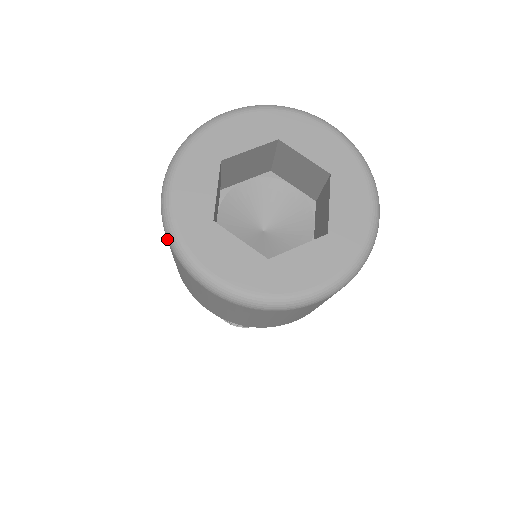
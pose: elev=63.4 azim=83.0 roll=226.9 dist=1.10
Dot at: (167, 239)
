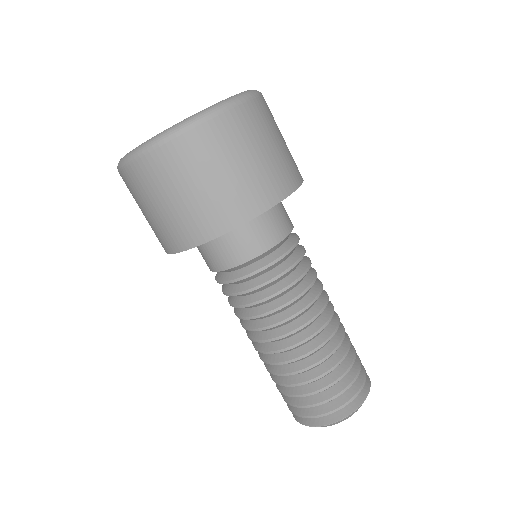
Dot at: (120, 170)
